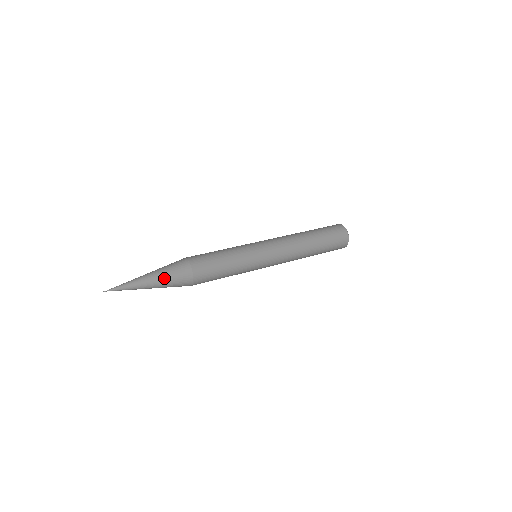
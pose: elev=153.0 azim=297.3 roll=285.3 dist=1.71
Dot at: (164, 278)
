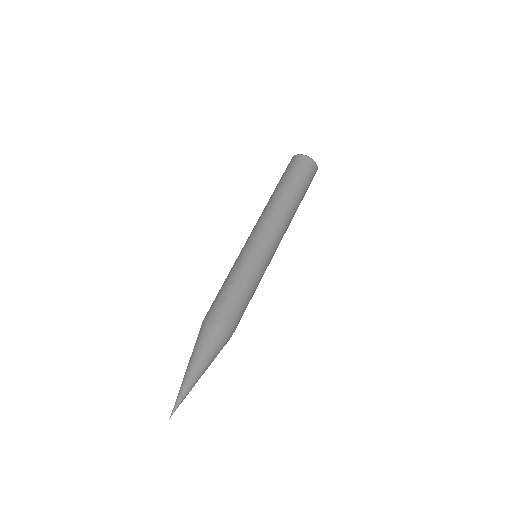
Dot at: occluded
